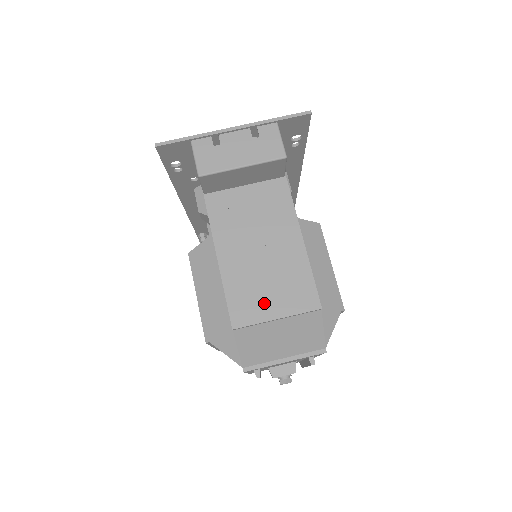
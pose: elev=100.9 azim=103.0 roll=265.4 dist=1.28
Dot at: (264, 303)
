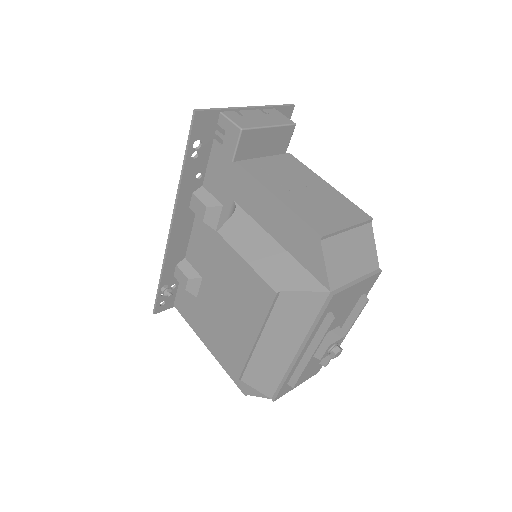
Dot at: (332, 219)
